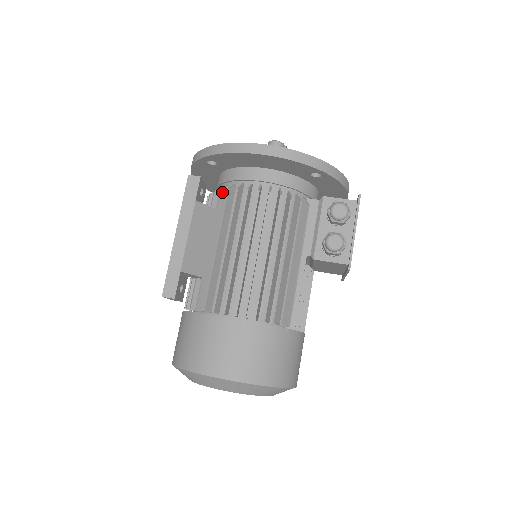
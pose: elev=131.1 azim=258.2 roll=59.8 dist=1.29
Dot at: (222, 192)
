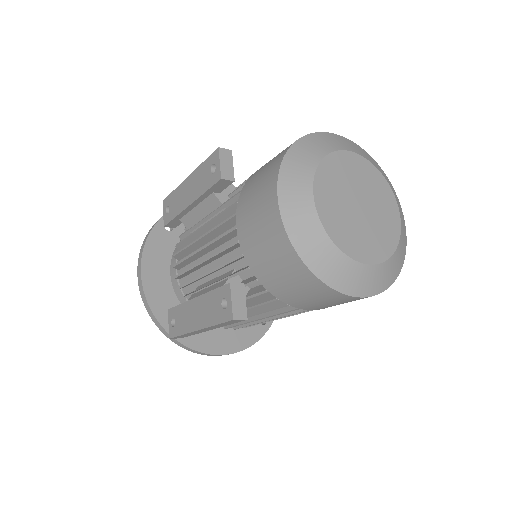
Dot at: occluded
